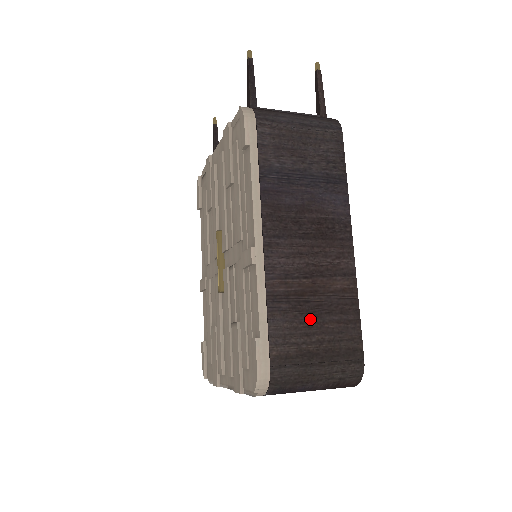
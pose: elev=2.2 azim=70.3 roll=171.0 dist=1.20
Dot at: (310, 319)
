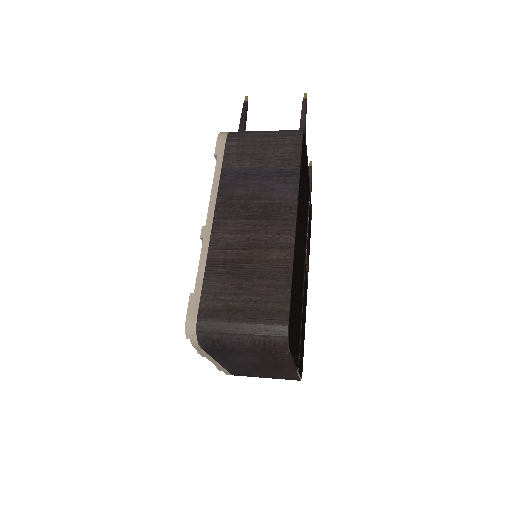
Dot at: (241, 282)
